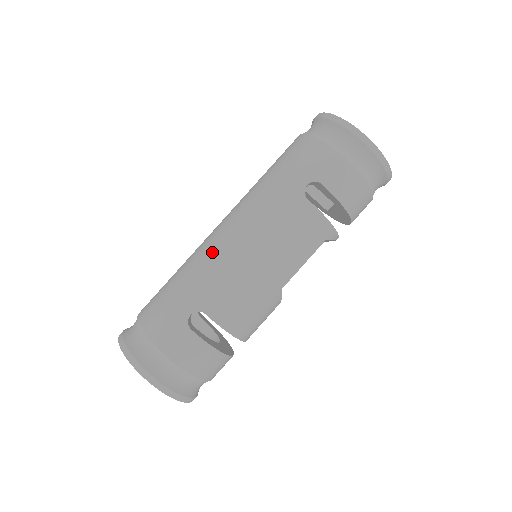
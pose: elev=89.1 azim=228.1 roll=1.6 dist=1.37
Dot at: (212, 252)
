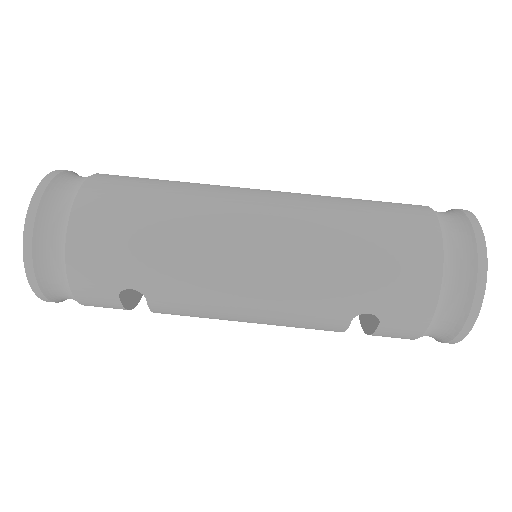
Dot at: (215, 260)
